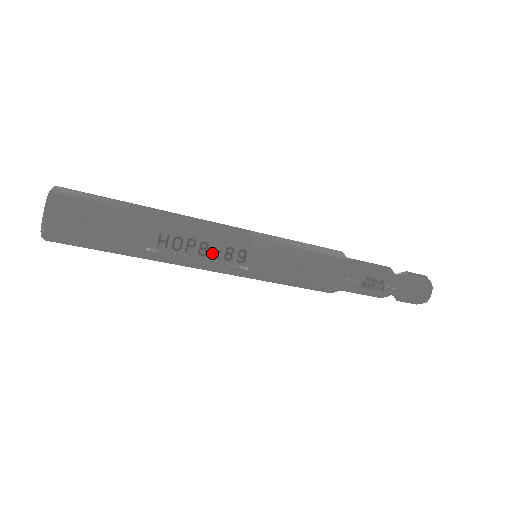
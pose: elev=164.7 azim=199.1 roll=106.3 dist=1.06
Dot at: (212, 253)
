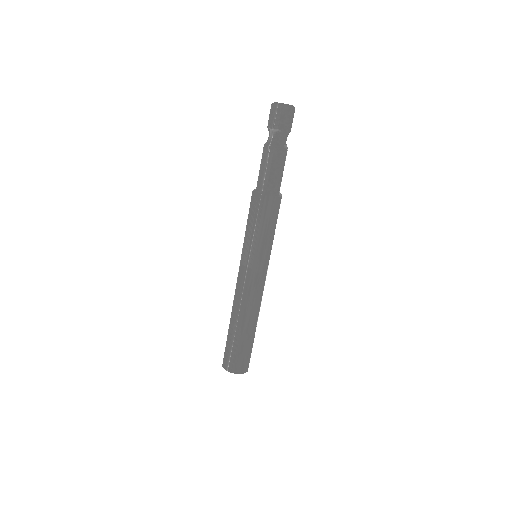
Dot at: (263, 290)
